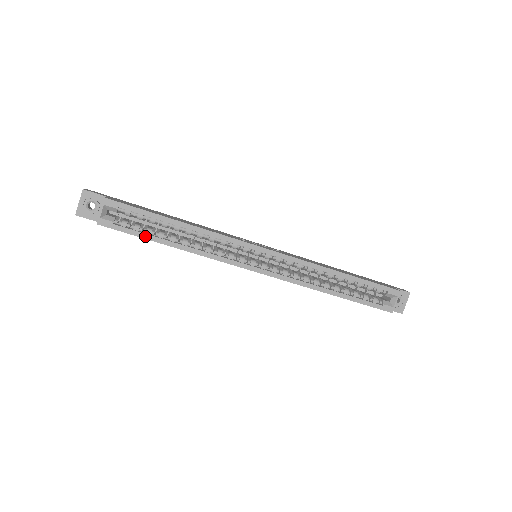
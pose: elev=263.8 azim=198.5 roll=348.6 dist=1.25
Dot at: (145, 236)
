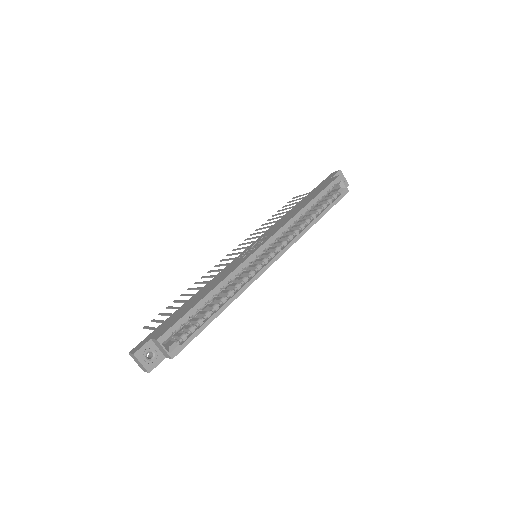
Dot at: (203, 327)
